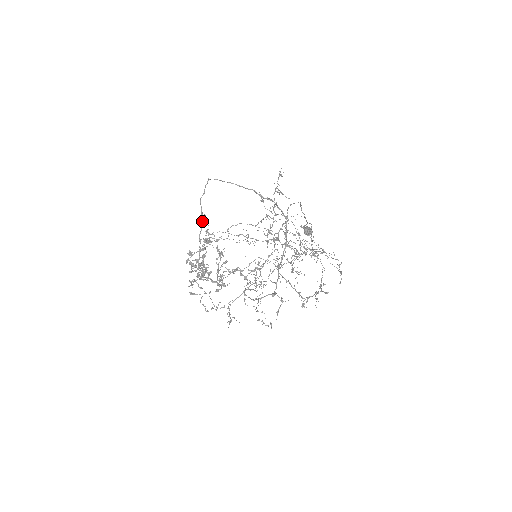
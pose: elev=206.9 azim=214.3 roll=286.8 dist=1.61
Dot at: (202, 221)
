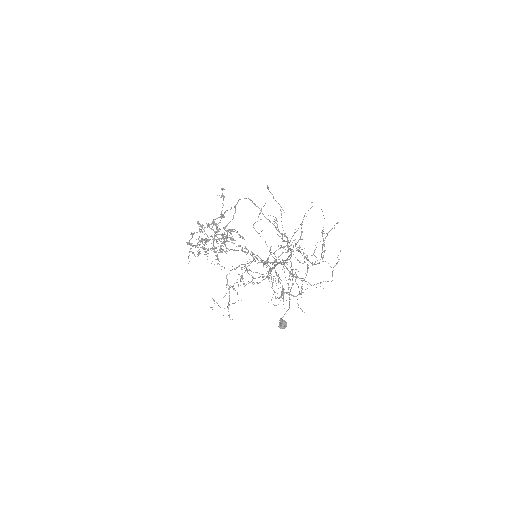
Dot at: occluded
